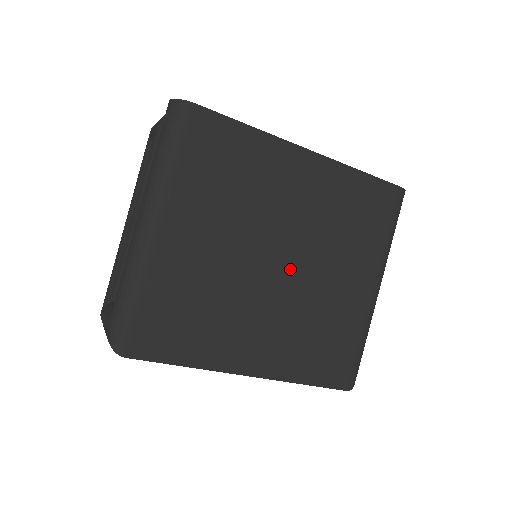
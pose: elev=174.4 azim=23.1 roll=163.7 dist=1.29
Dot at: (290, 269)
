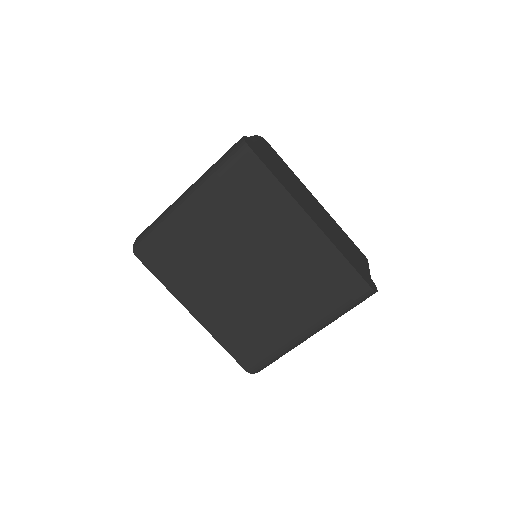
Dot at: (253, 279)
